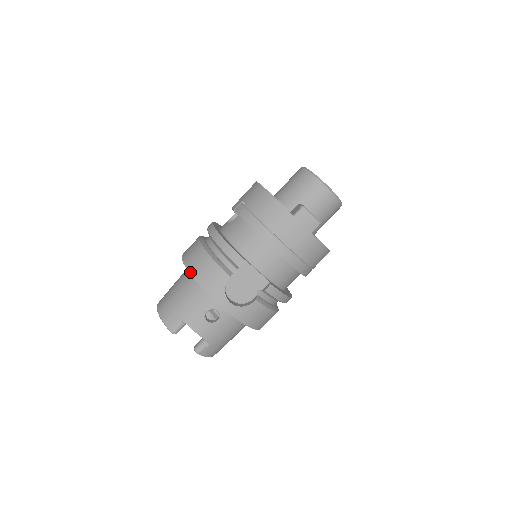
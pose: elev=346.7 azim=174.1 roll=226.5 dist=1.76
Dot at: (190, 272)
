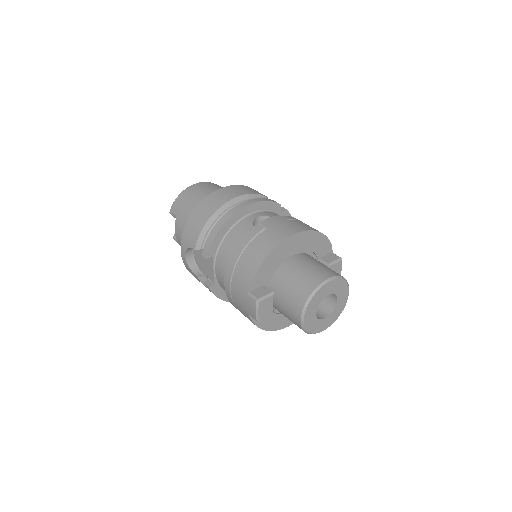
Dot at: (195, 209)
